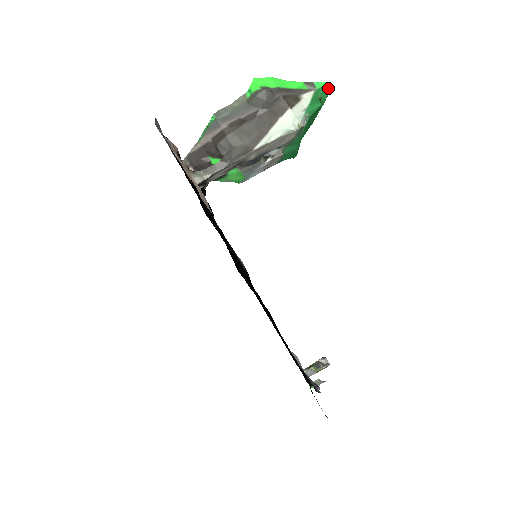
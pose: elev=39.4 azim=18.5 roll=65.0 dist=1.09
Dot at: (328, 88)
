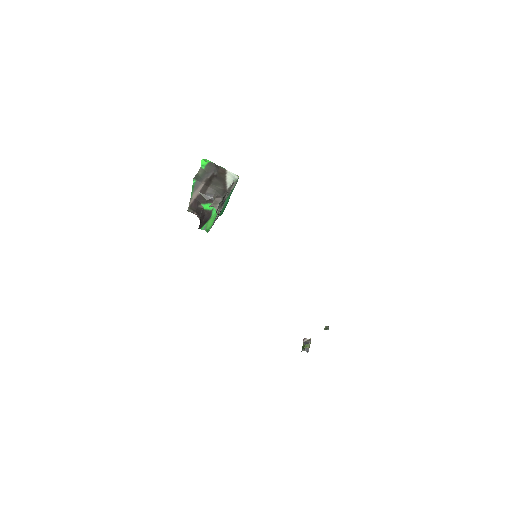
Dot at: occluded
